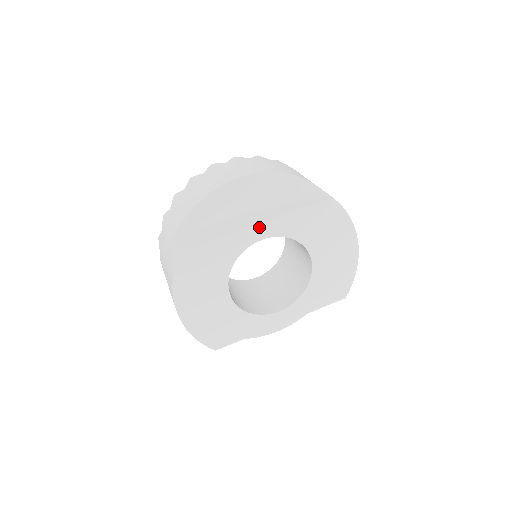
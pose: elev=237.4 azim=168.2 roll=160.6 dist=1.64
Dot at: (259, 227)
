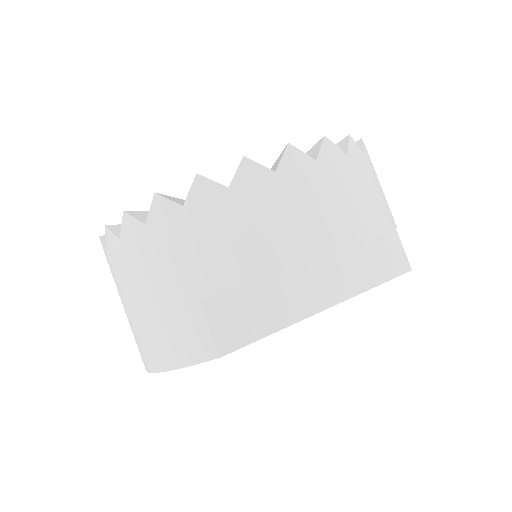
Dot at: (325, 308)
